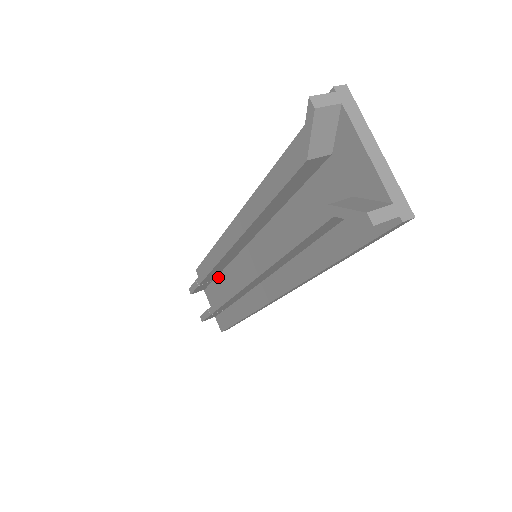
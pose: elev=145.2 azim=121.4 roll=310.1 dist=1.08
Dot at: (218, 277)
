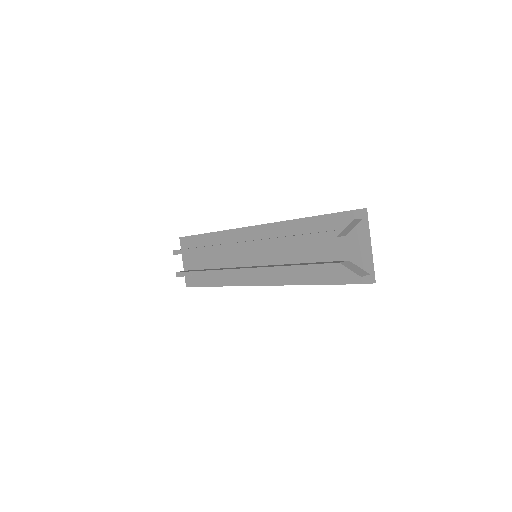
Dot at: (206, 252)
